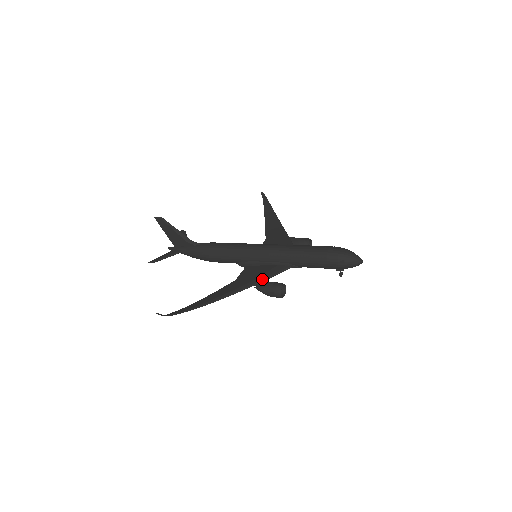
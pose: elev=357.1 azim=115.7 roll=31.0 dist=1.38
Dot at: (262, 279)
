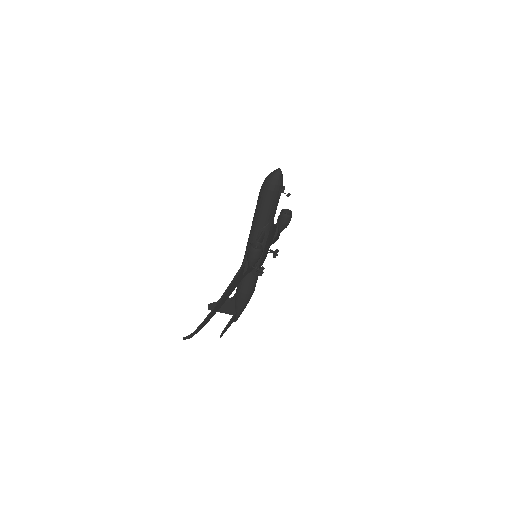
Dot at: (246, 257)
